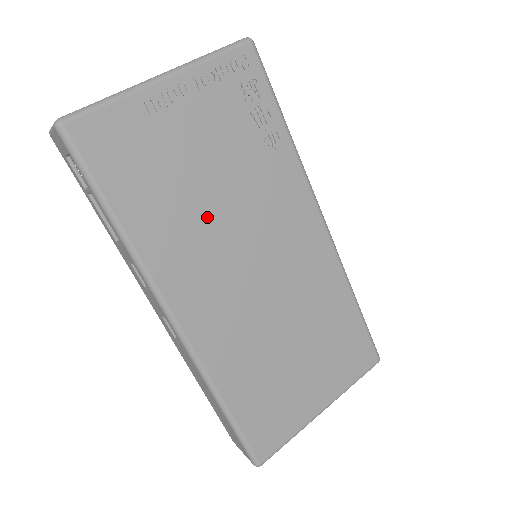
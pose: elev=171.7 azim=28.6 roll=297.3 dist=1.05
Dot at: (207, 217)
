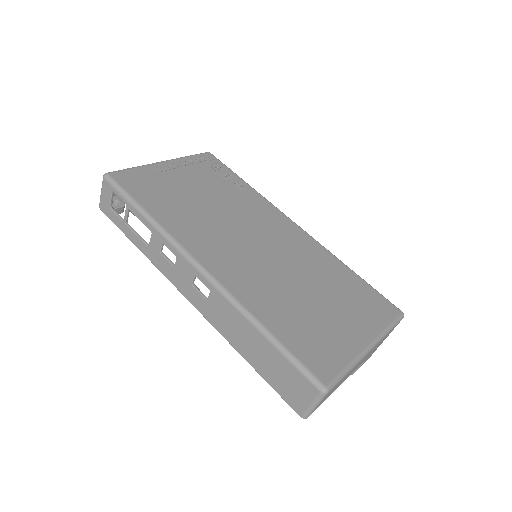
Dot at: (207, 214)
